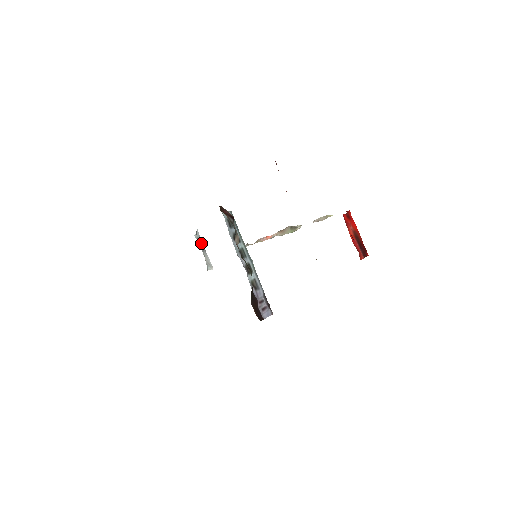
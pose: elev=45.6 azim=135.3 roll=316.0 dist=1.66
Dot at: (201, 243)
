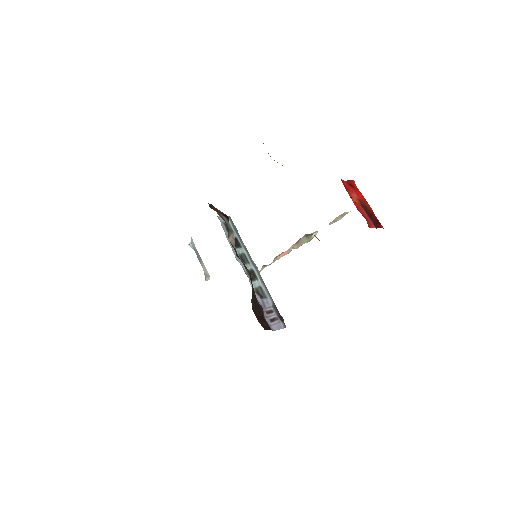
Dot at: (197, 252)
